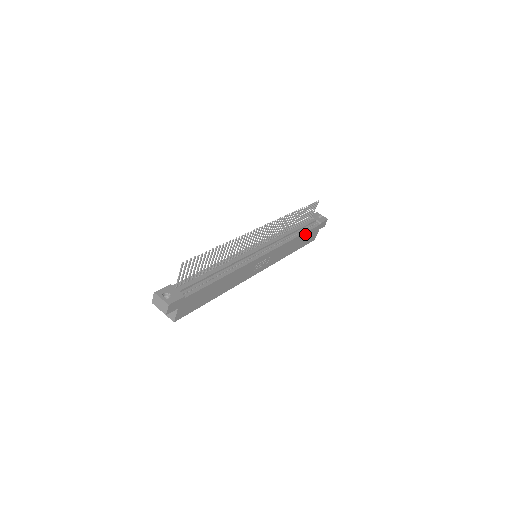
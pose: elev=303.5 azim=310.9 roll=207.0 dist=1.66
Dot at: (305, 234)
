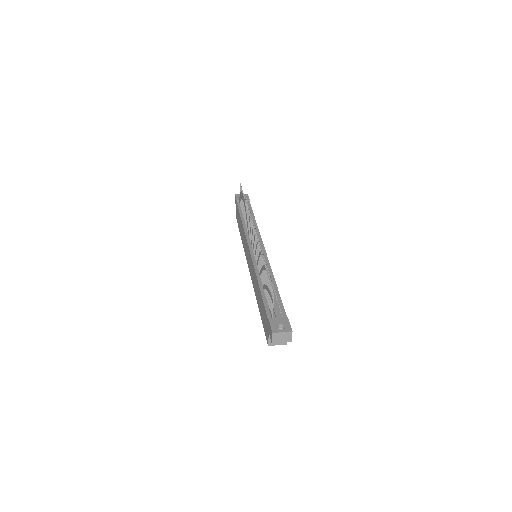
Dot at: occluded
